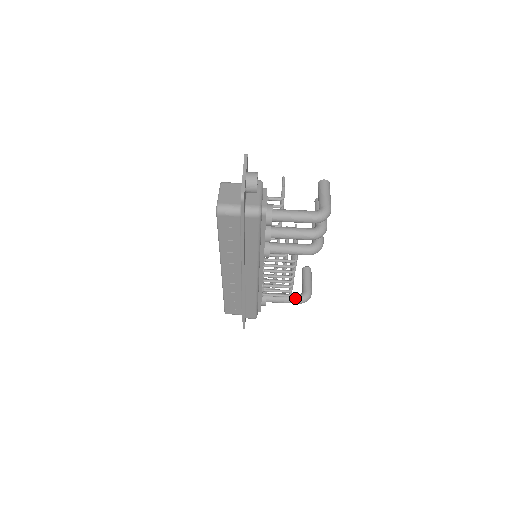
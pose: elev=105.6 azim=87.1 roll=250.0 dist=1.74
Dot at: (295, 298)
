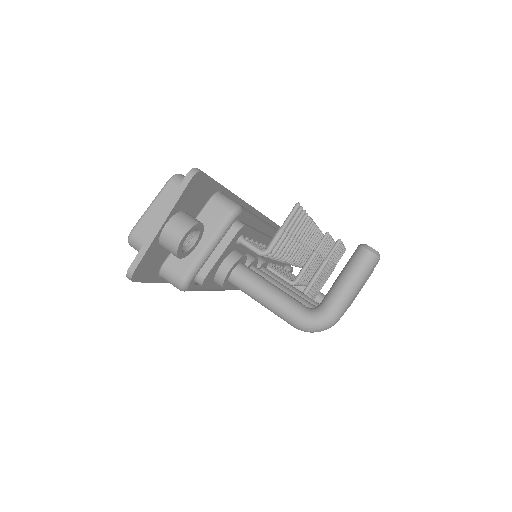
Dot at: occluded
